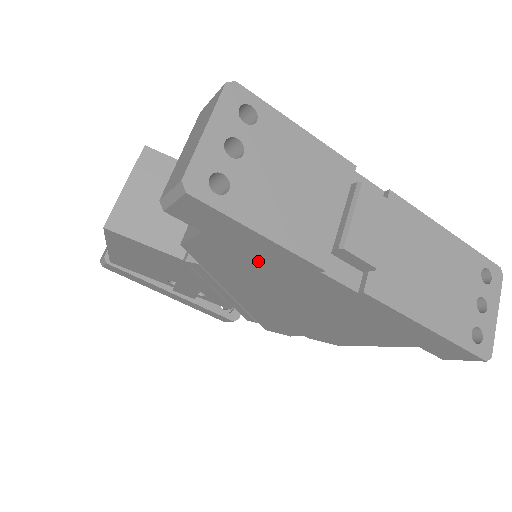
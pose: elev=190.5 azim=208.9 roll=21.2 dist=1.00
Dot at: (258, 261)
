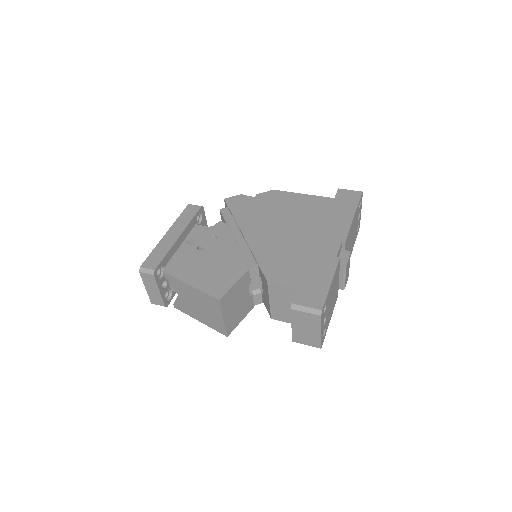
Dot at: occluded
